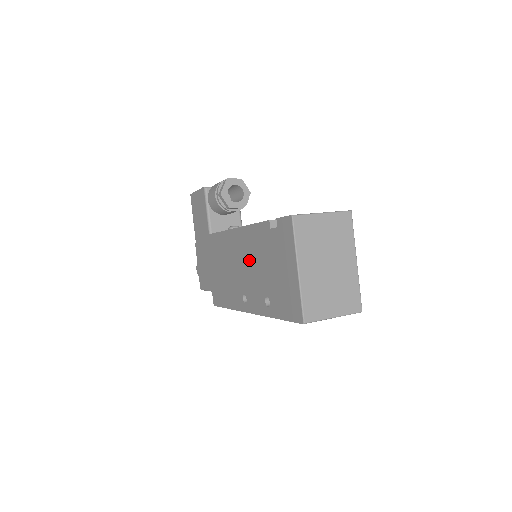
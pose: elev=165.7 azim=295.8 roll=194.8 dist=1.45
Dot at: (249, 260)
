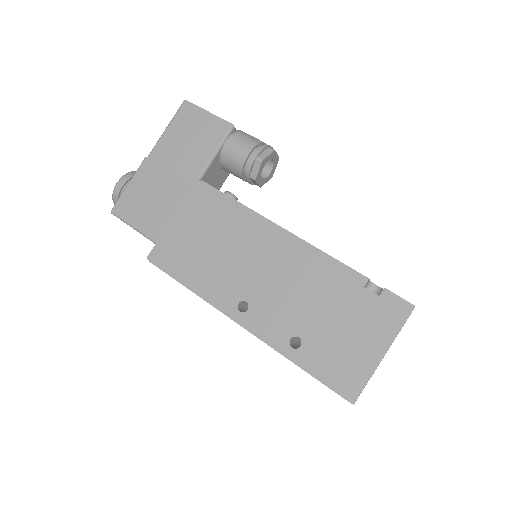
Dot at: (291, 280)
